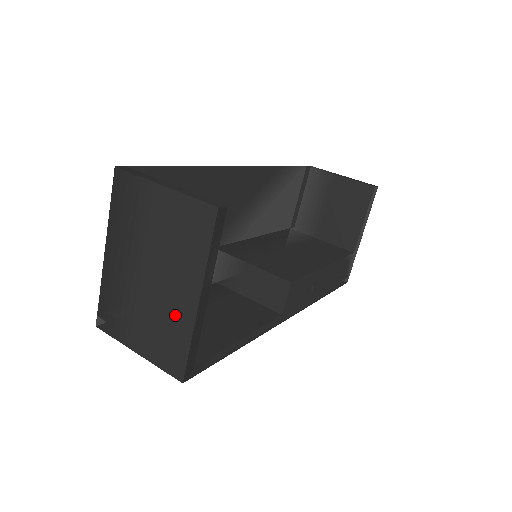
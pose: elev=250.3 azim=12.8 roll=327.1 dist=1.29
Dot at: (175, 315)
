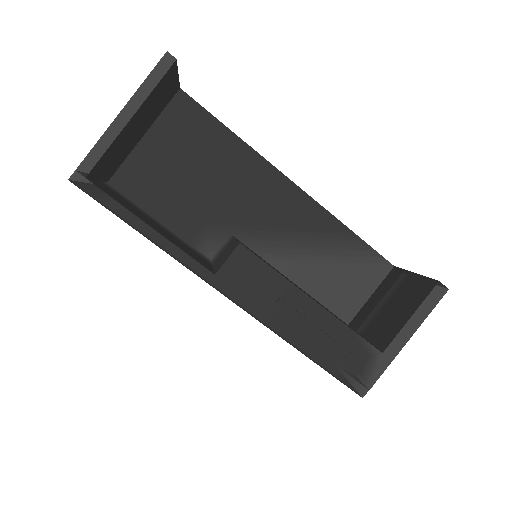
Dot at: occluded
